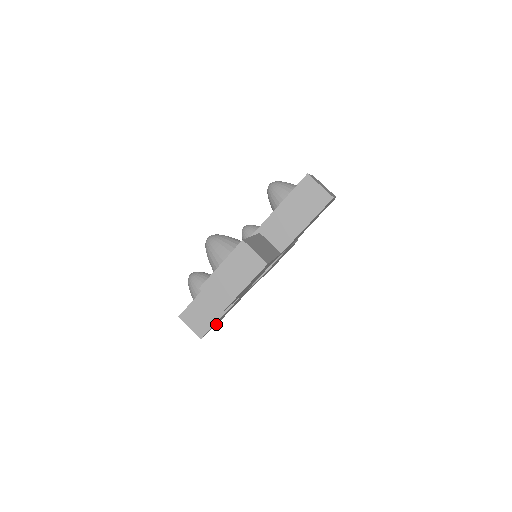
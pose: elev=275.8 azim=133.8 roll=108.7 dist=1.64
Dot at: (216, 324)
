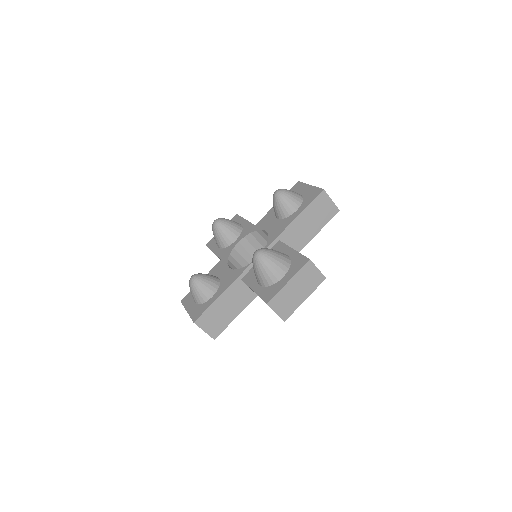
Dot at: occluded
